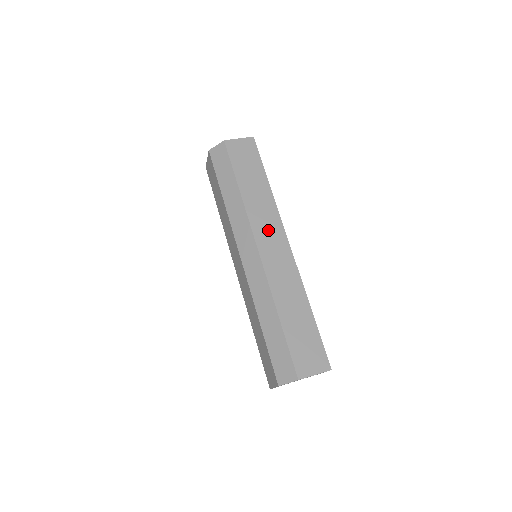
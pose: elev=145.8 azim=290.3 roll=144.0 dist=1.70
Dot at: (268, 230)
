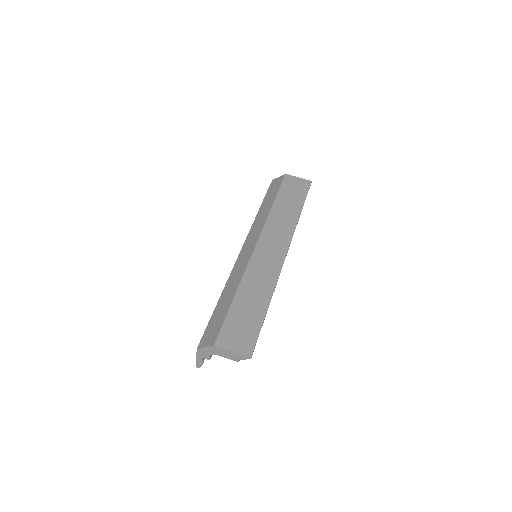
Dot at: (276, 237)
